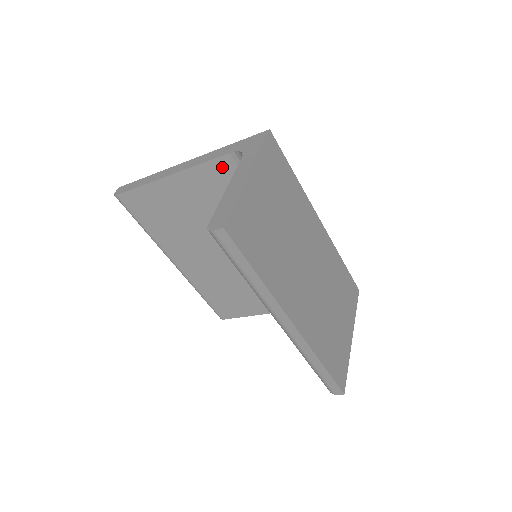
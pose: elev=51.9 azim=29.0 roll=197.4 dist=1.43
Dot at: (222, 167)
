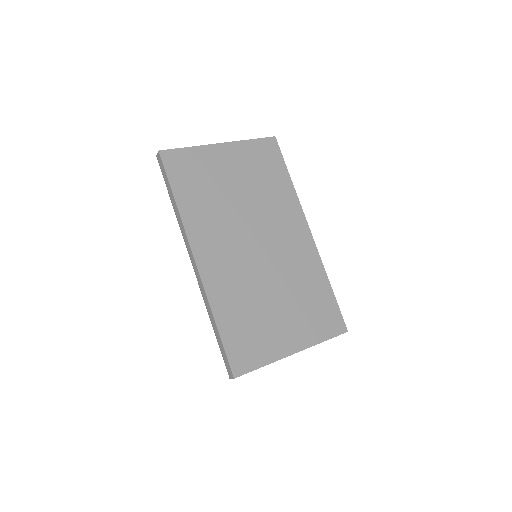
Dot at: occluded
